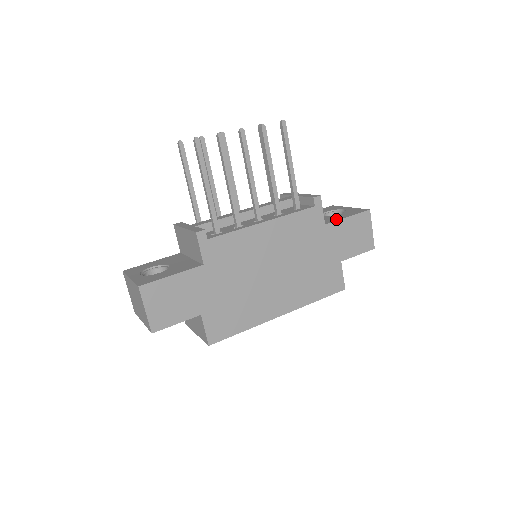
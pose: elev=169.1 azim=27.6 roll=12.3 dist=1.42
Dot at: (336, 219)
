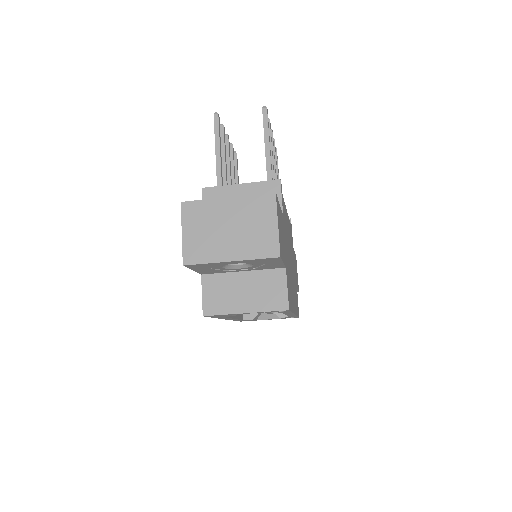
Dot at: occluded
